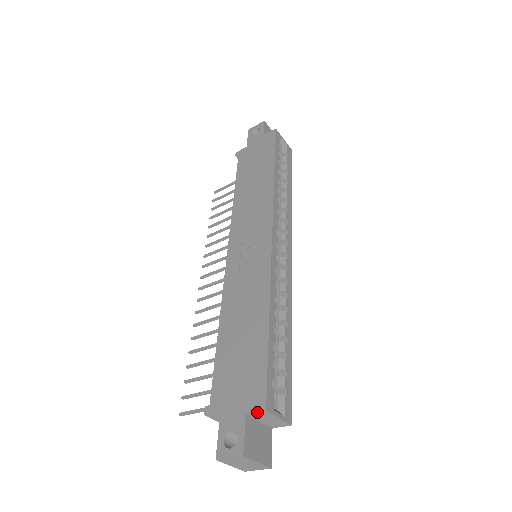
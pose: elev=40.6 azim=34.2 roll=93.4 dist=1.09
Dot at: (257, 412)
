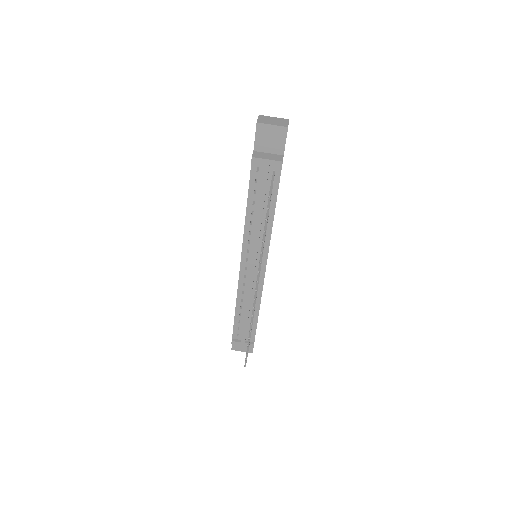
Dot at: occluded
